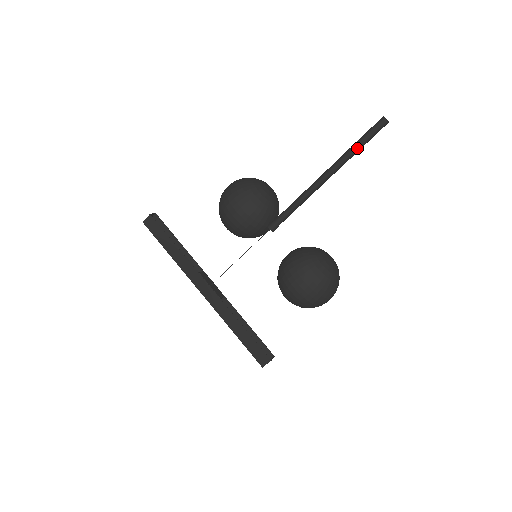
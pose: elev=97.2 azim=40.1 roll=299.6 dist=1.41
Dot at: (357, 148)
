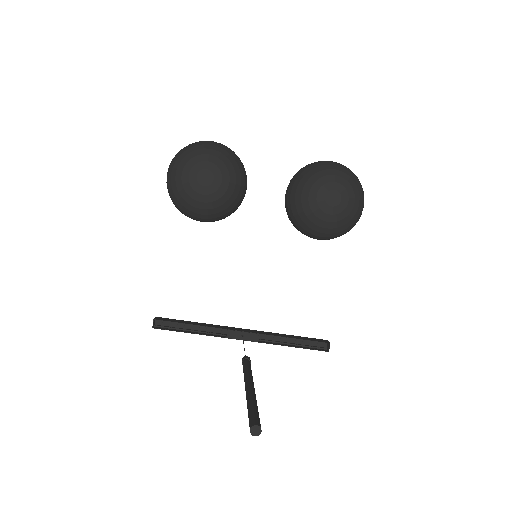
Dot at: occluded
